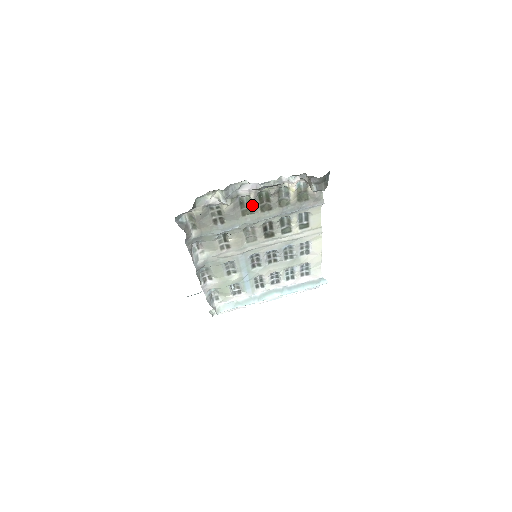
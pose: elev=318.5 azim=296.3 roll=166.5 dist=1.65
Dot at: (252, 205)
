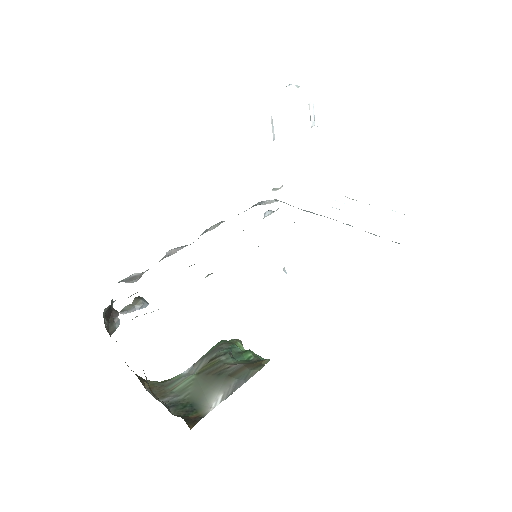
Dot at: occluded
